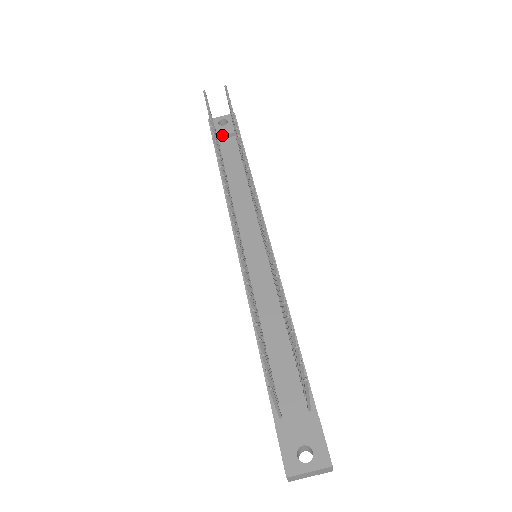
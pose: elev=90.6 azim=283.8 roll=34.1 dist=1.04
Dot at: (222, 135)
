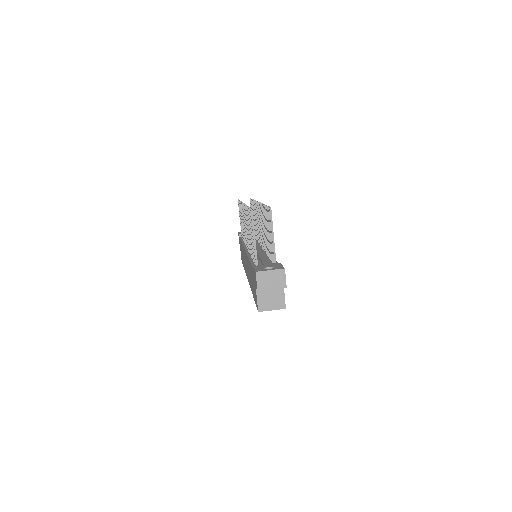
Dot at: occluded
